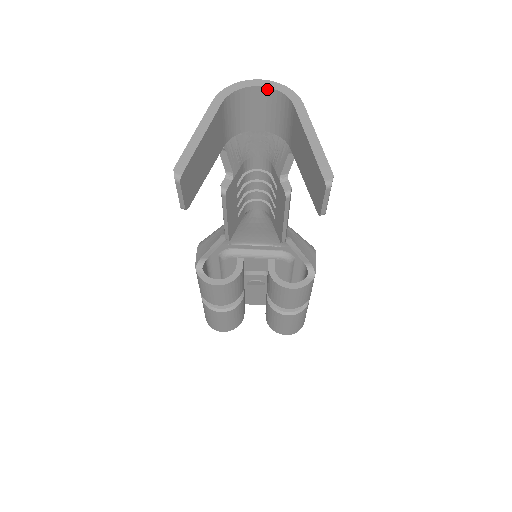
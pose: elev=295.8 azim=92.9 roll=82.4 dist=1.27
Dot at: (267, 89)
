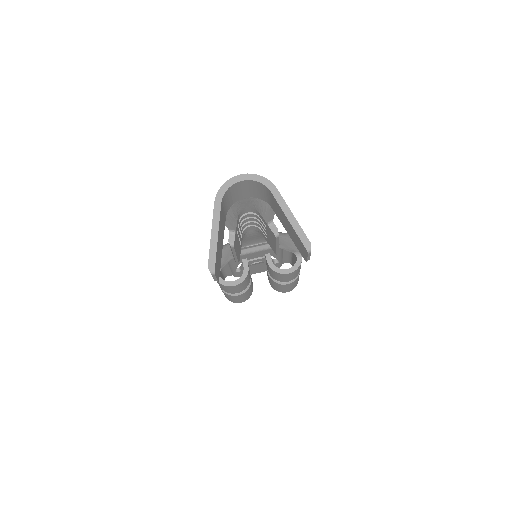
Dot at: (248, 181)
